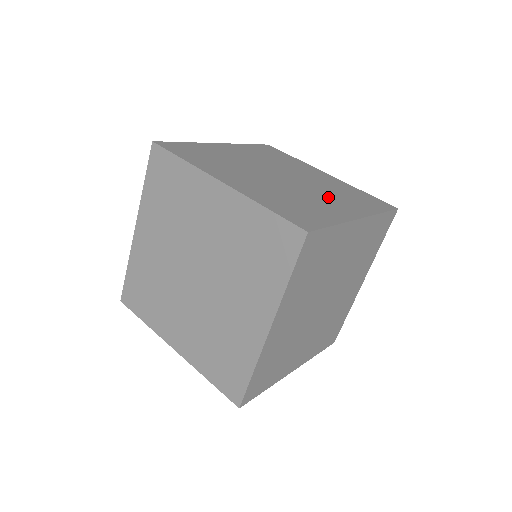
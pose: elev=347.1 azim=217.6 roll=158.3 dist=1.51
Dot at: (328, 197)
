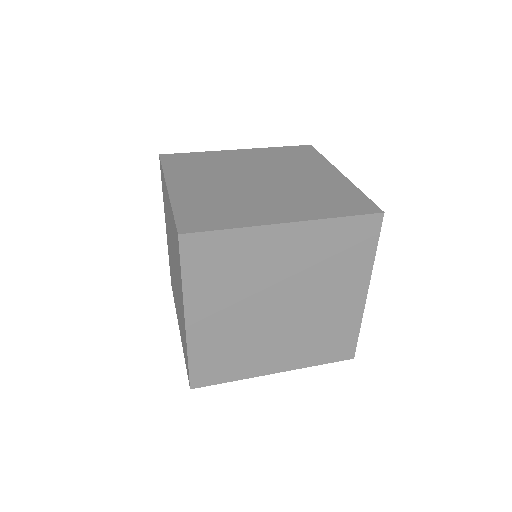
Dot at: (283, 200)
